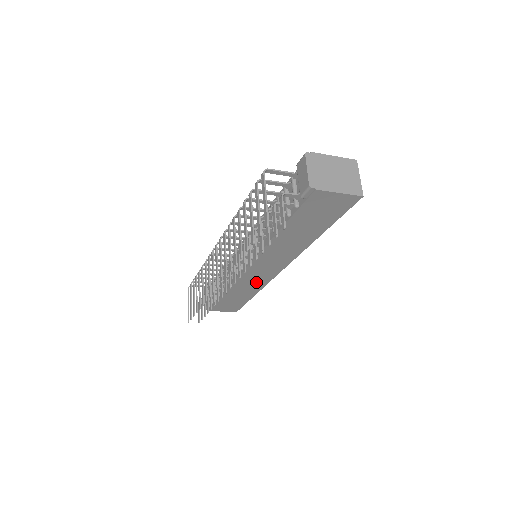
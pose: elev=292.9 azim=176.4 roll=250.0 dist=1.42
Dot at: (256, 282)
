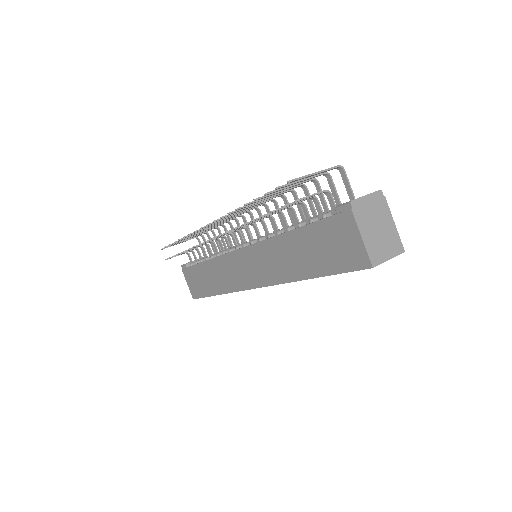
Dot at: (231, 278)
